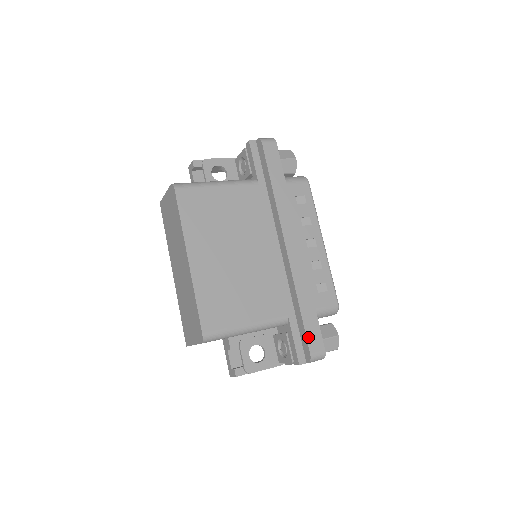
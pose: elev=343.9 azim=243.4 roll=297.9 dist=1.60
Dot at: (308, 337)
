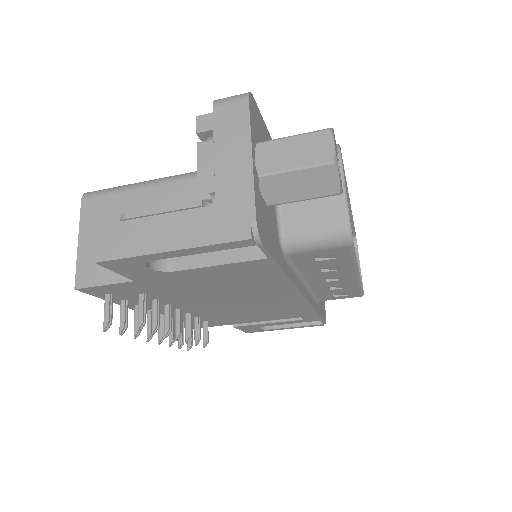
Dot at: occluded
